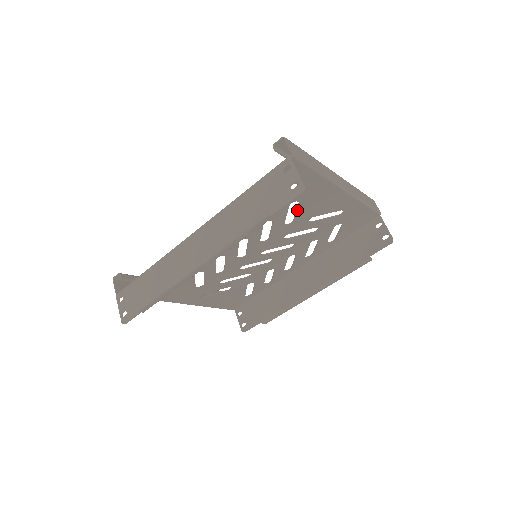
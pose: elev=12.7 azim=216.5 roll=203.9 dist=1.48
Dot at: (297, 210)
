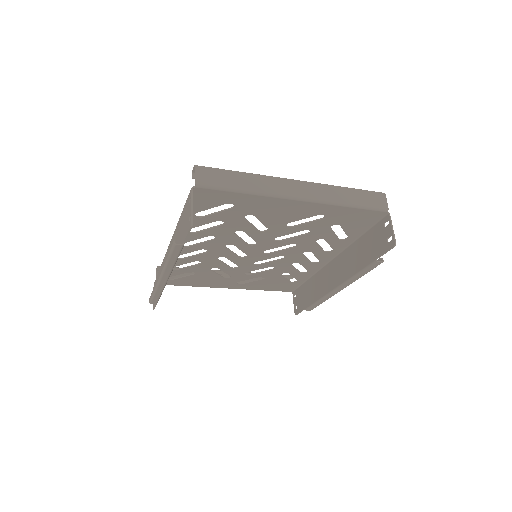
Dot at: (260, 220)
